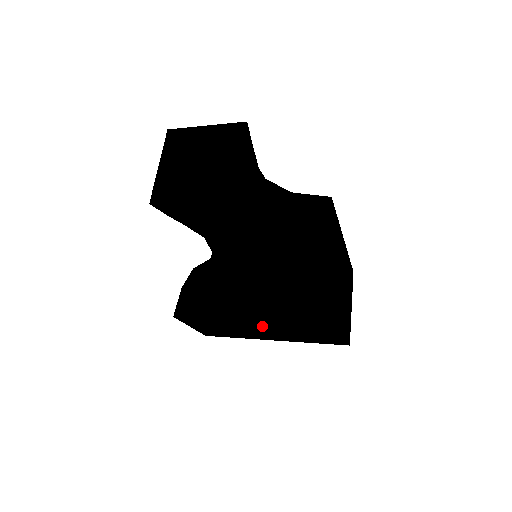
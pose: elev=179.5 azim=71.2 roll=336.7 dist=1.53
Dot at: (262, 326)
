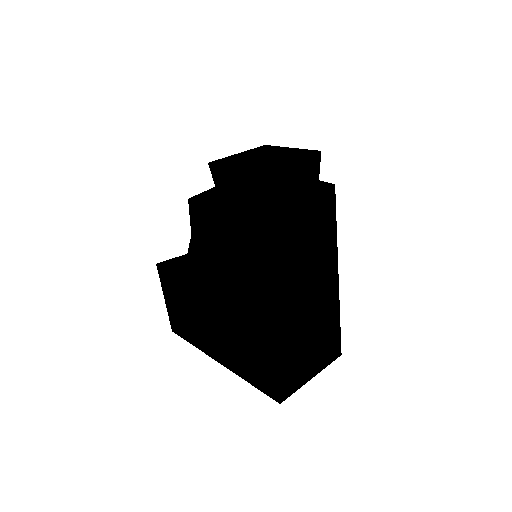
Dot at: (212, 308)
